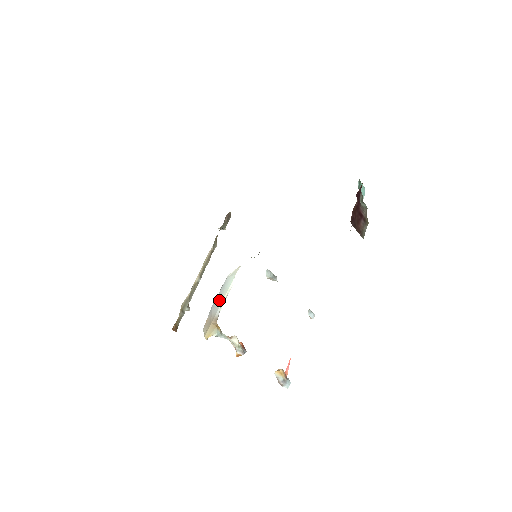
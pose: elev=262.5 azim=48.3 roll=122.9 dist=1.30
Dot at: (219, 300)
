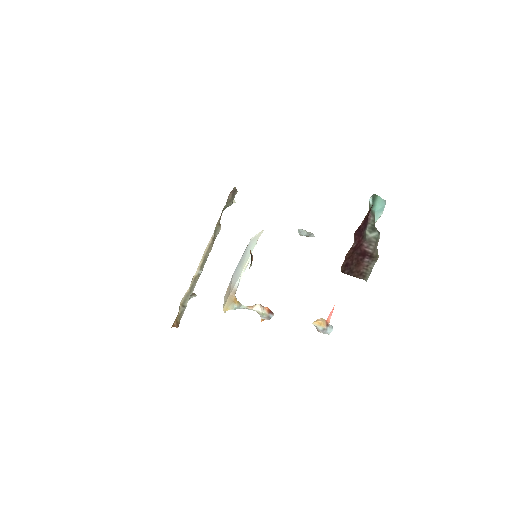
Dot at: (240, 268)
